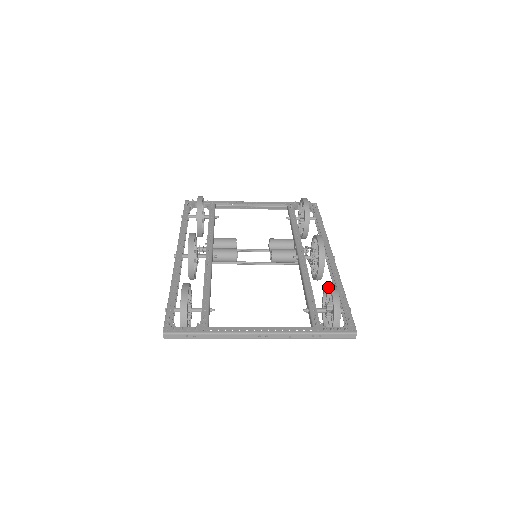
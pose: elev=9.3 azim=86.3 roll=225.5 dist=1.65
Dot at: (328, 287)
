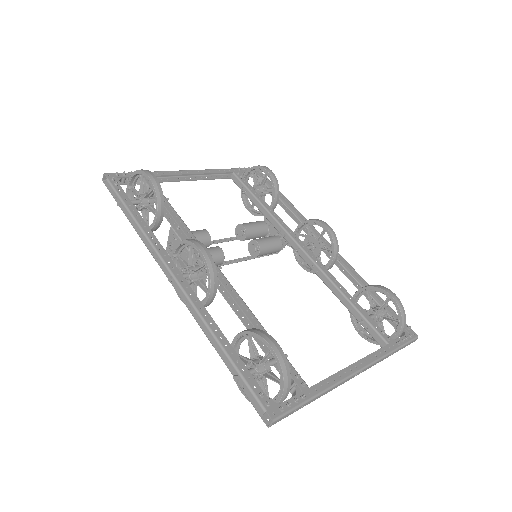
Dot at: (378, 291)
